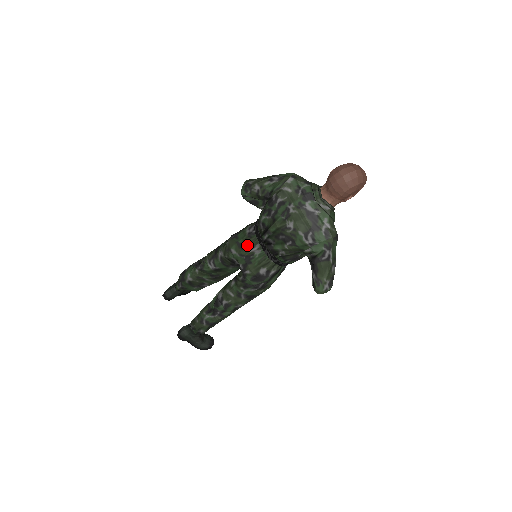
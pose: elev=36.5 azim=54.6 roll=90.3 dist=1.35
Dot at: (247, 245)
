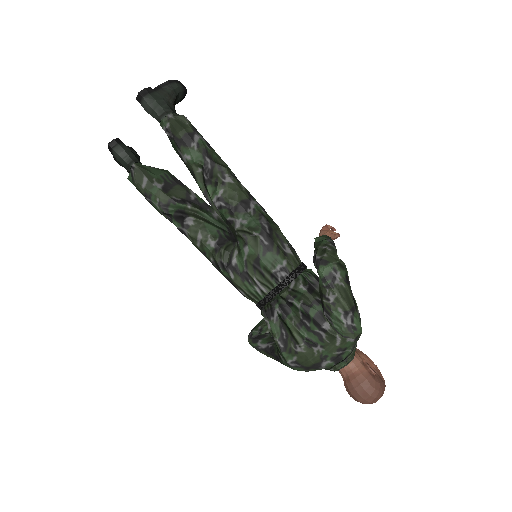
Dot at: (261, 274)
